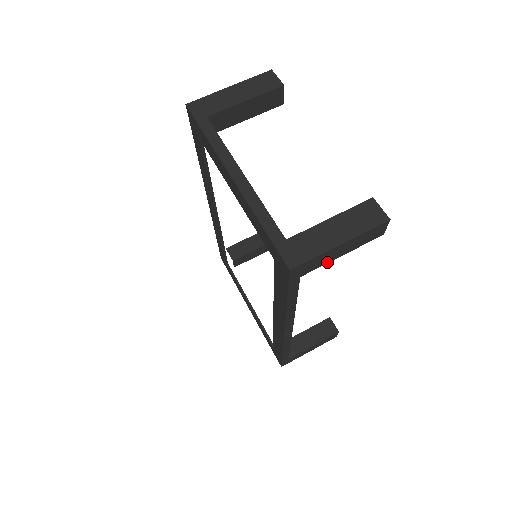
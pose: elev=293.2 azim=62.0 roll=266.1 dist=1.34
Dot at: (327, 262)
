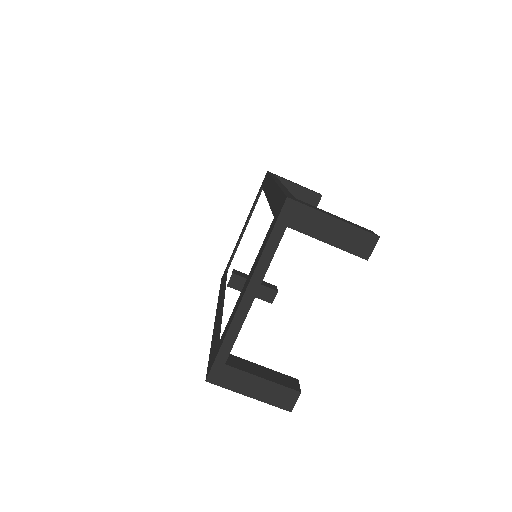
Dot at: occluded
